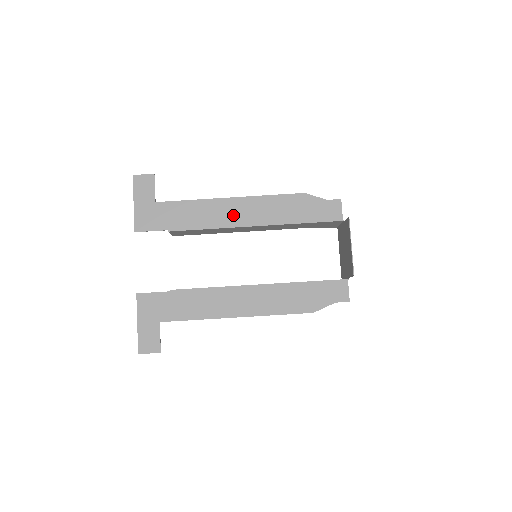
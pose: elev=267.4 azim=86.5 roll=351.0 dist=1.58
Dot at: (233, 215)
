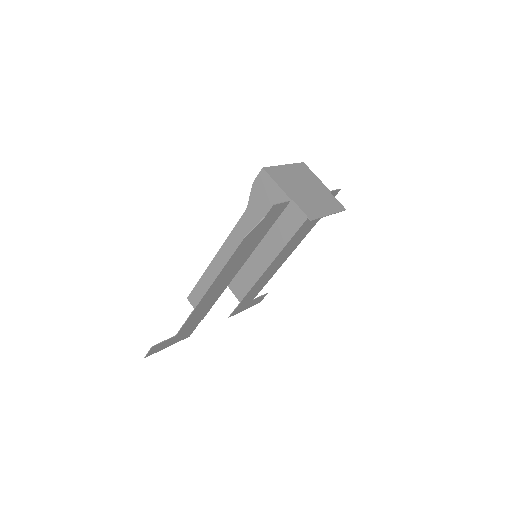
Dot at: (221, 286)
